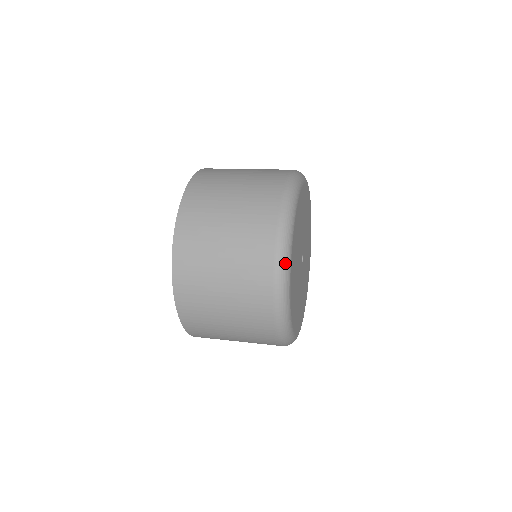
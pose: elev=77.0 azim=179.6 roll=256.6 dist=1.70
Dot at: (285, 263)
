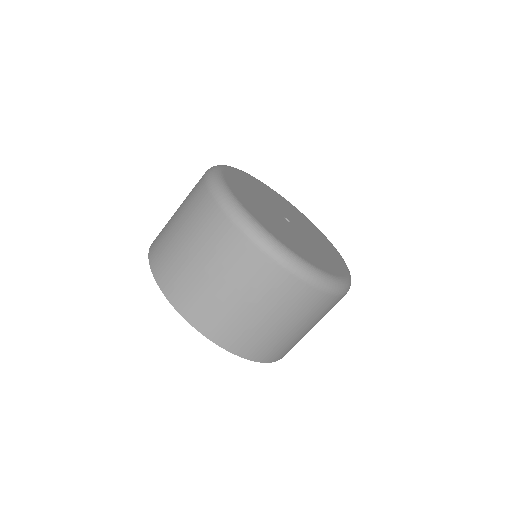
Dot at: (306, 270)
